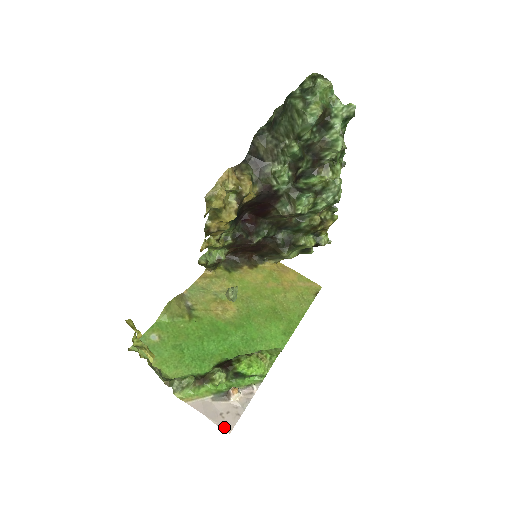
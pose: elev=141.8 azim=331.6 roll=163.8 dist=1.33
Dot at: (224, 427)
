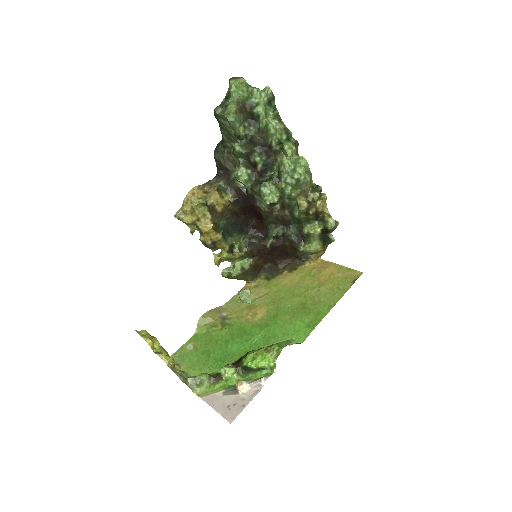
Dot at: (227, 417)
